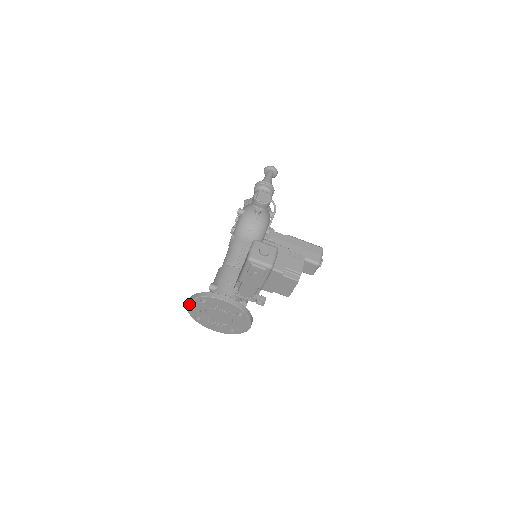
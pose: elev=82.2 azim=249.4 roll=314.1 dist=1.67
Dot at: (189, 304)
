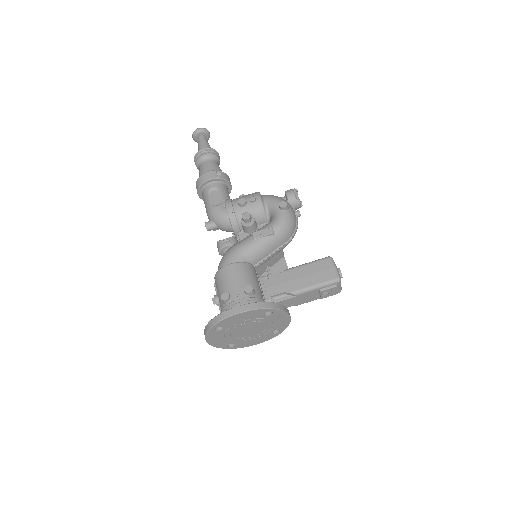
Dot at: (244, 313)
